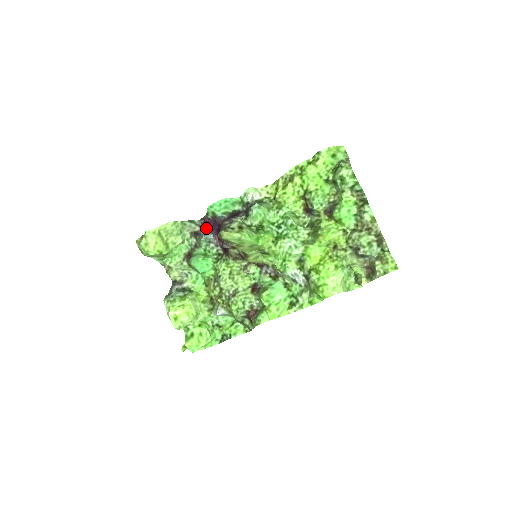
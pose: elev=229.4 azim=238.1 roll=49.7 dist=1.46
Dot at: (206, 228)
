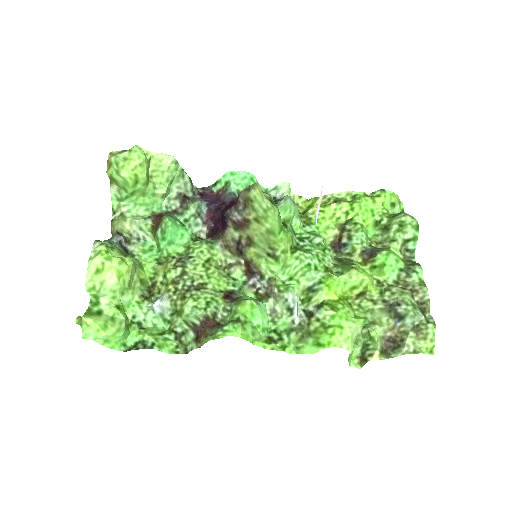
Dot at: (203, 198)
